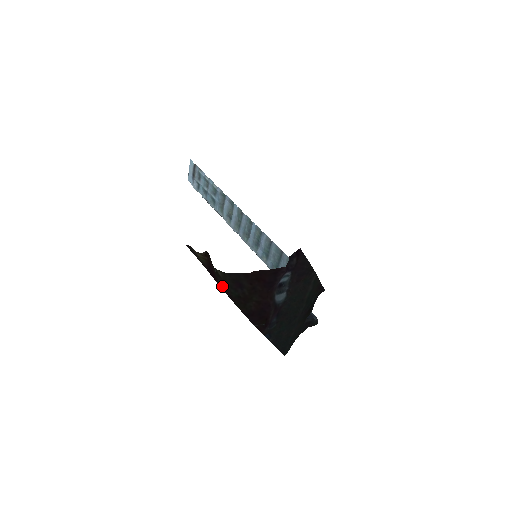
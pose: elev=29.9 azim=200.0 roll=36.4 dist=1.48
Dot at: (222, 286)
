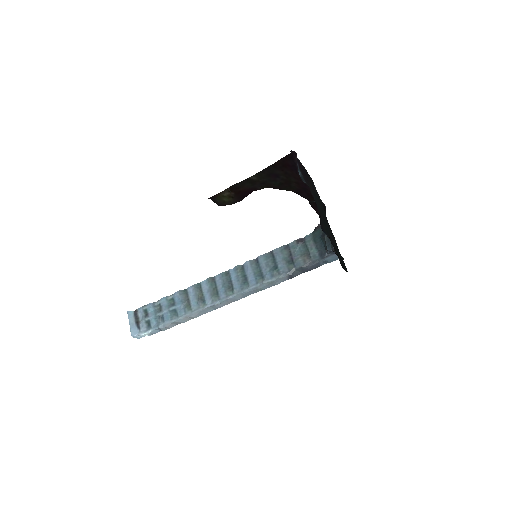
Dot at: (263, 186)
